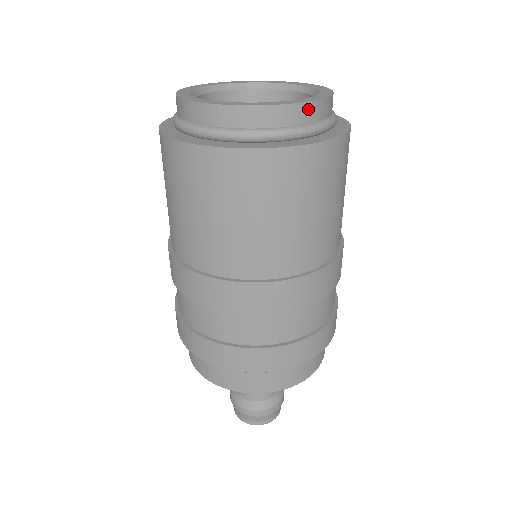
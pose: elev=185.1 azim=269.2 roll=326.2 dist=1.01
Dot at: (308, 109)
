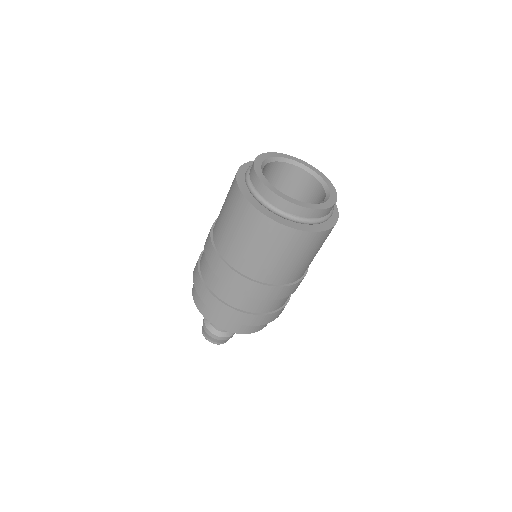
Dot at: occluded
